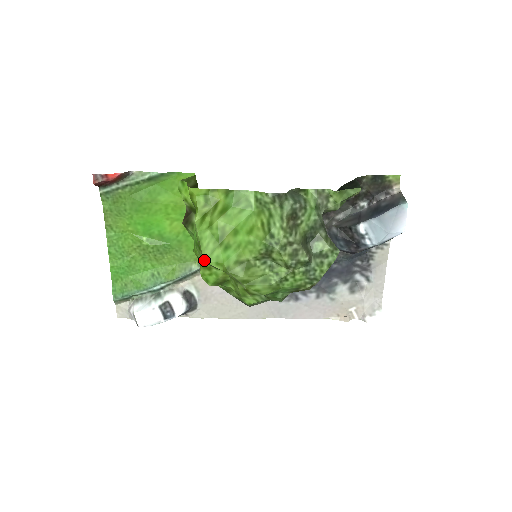
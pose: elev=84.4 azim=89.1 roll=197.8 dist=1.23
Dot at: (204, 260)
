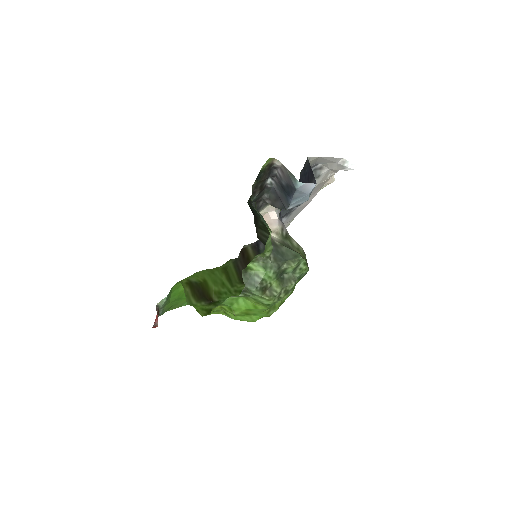
Dot at: occluded
